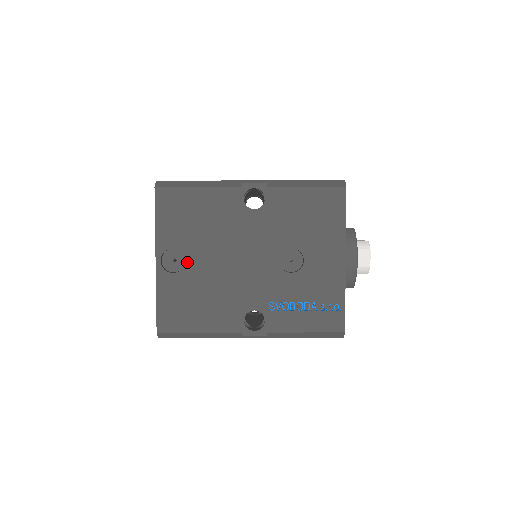
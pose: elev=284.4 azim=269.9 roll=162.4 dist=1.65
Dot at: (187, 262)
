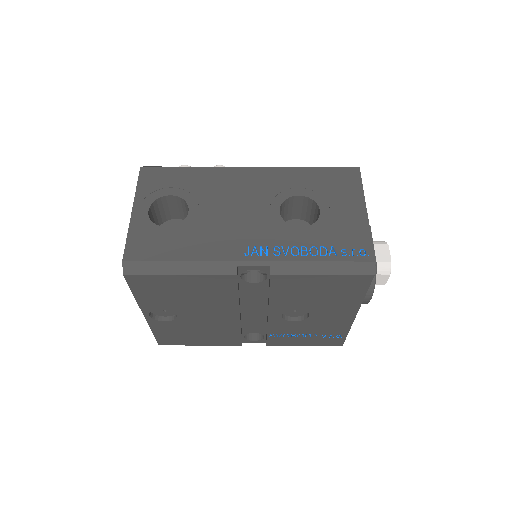
Dot at: (179, 316)
